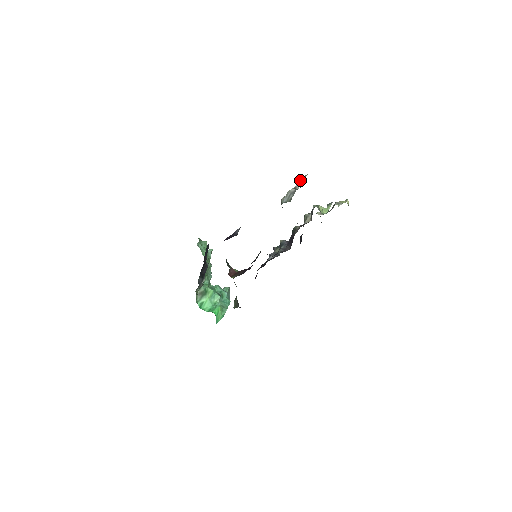
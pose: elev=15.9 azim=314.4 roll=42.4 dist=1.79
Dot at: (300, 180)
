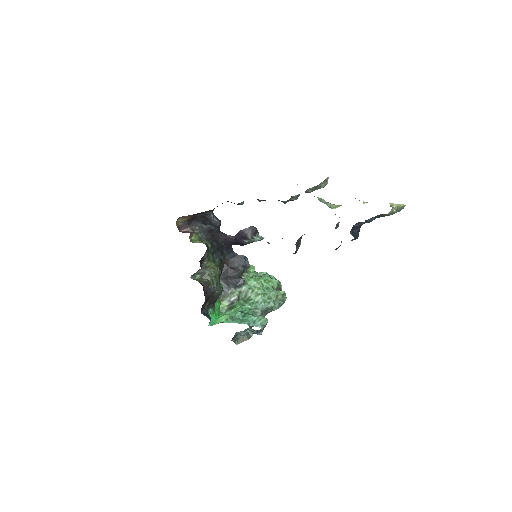
Dot at: occluded
